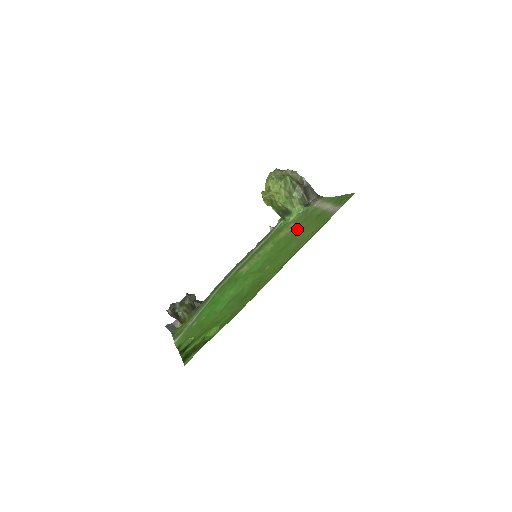
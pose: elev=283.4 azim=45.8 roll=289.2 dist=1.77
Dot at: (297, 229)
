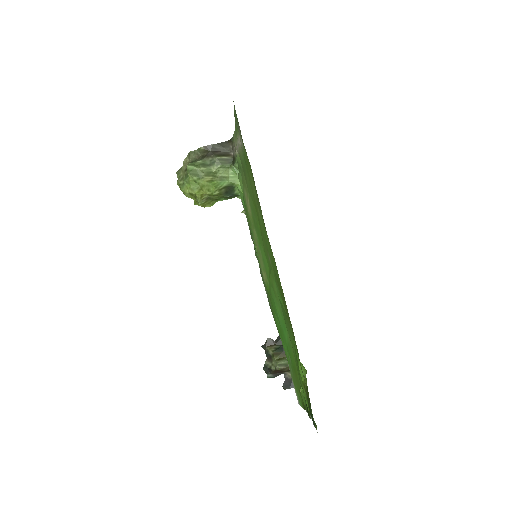
Dot at: (249, 192)
